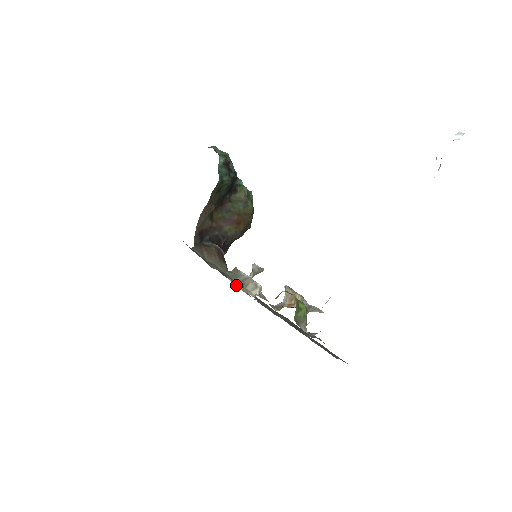
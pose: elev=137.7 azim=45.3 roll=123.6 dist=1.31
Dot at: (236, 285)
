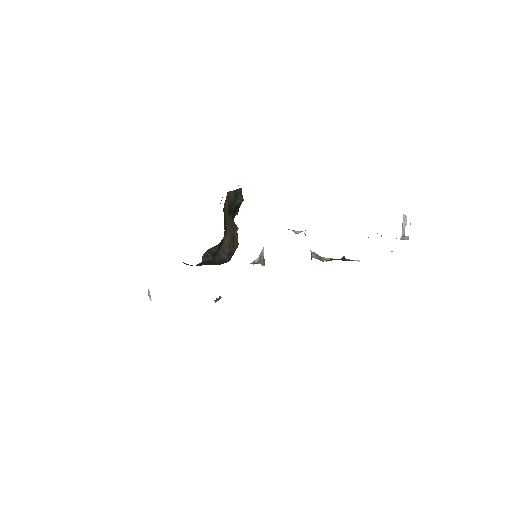
Dot at: occluded
